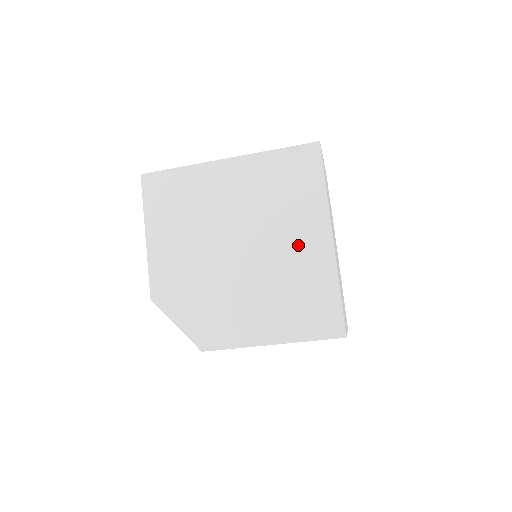
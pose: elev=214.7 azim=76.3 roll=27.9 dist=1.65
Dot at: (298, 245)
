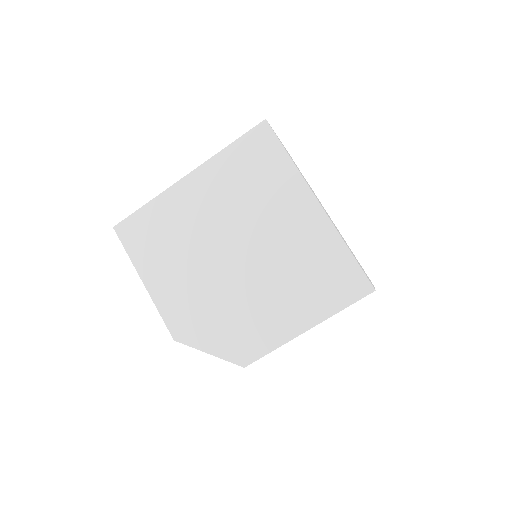
Dot at: (289, 225)
